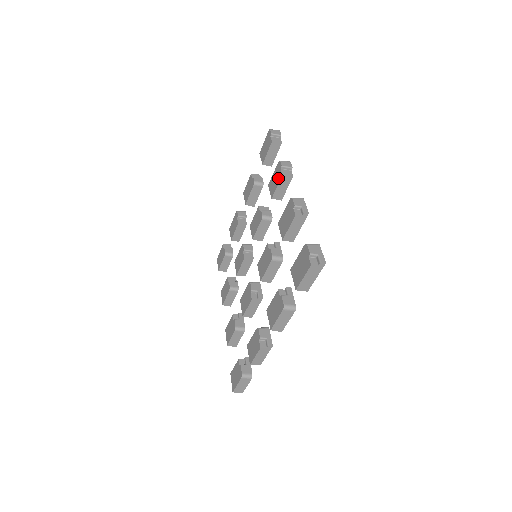
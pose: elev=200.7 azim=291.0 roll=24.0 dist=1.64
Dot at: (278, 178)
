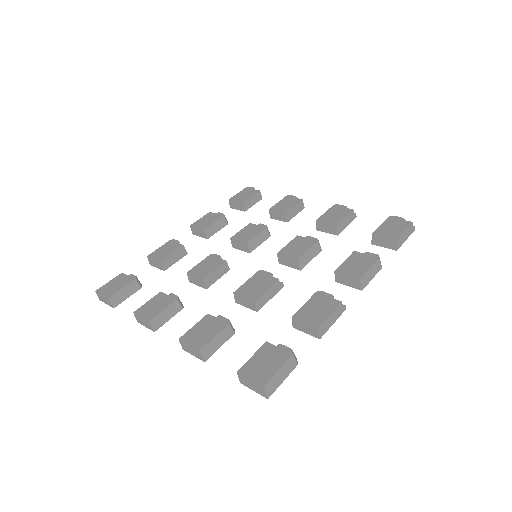
Dot at: (294, 202)
